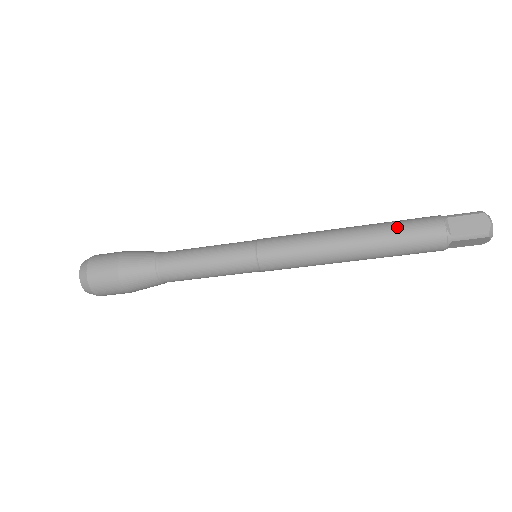
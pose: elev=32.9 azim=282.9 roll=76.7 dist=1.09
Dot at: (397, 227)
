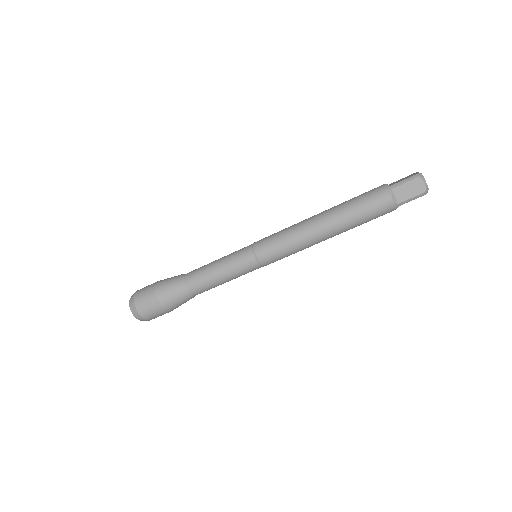
Dot at: occluded
